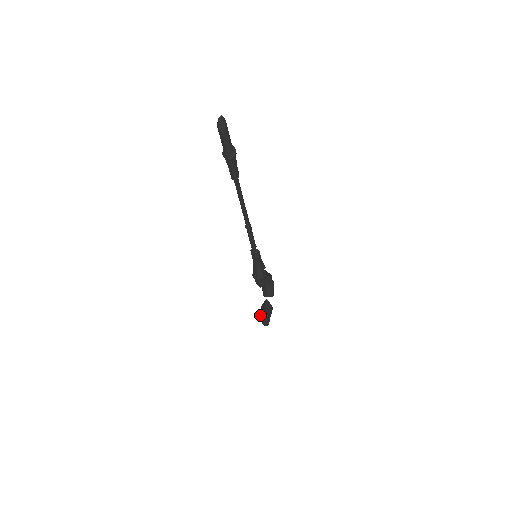
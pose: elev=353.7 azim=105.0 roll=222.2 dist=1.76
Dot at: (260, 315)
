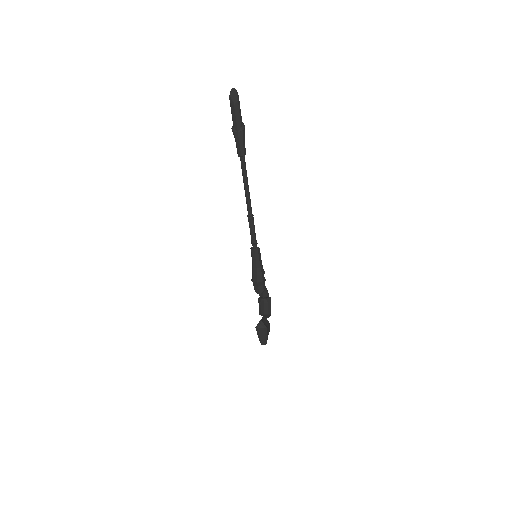
Dot at: (258, 327)
